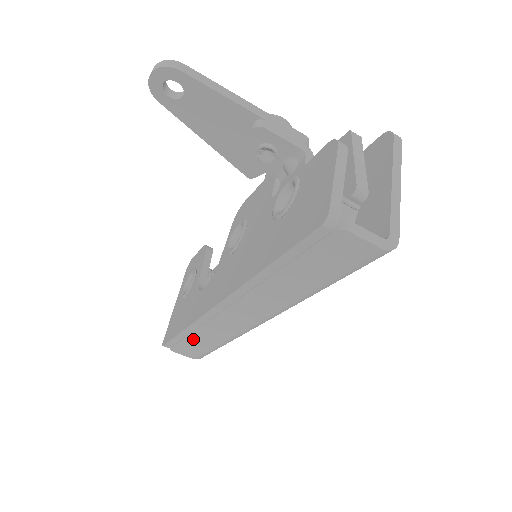
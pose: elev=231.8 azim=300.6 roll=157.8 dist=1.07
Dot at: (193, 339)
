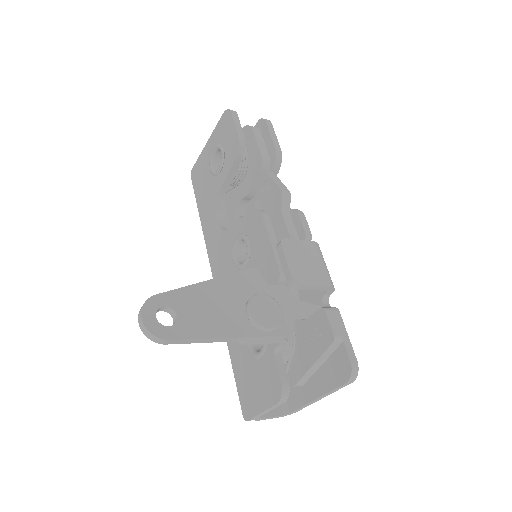
Dot at: occluded
